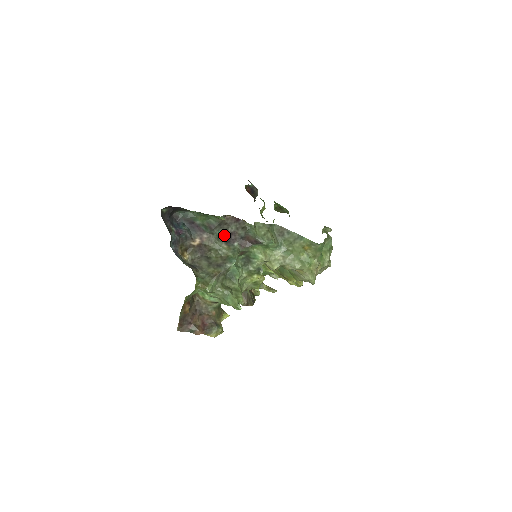
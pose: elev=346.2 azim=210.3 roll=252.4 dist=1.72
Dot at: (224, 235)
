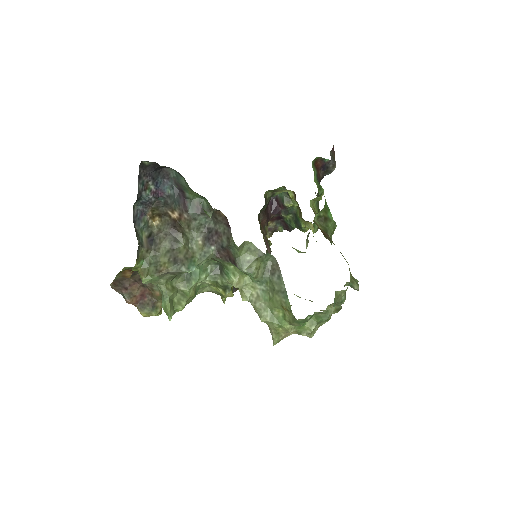
Dot at: (209, 227)
